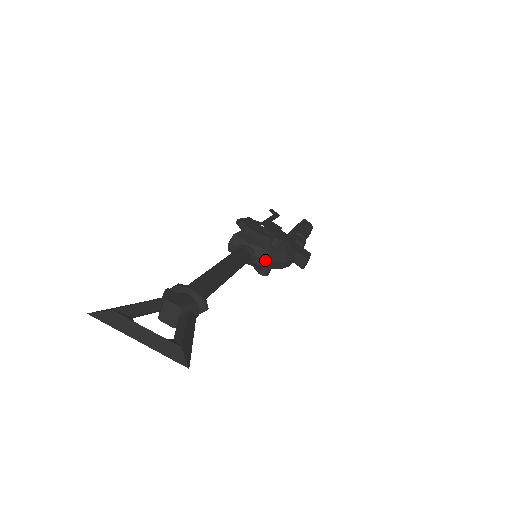
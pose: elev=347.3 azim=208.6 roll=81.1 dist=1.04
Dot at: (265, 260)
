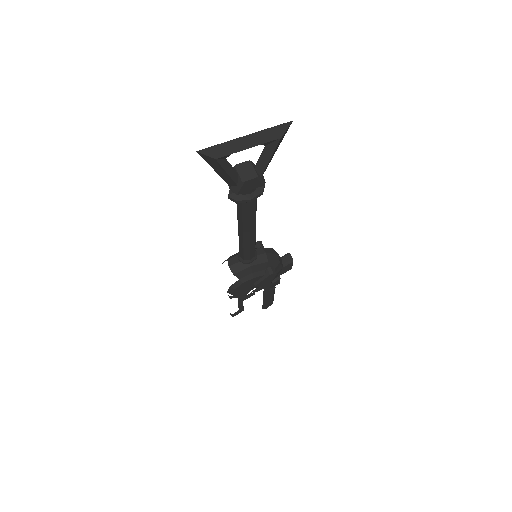
Dot at: (264, 254)
